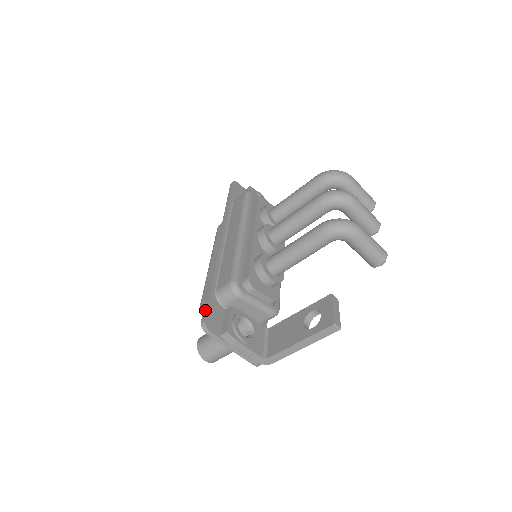
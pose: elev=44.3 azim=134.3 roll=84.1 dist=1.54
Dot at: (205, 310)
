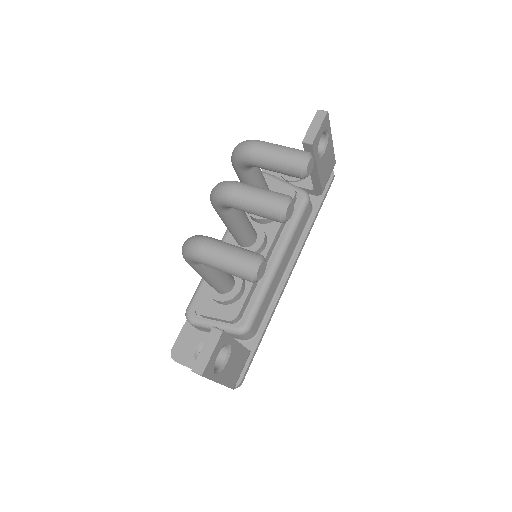
Dot at: (177, 338)
